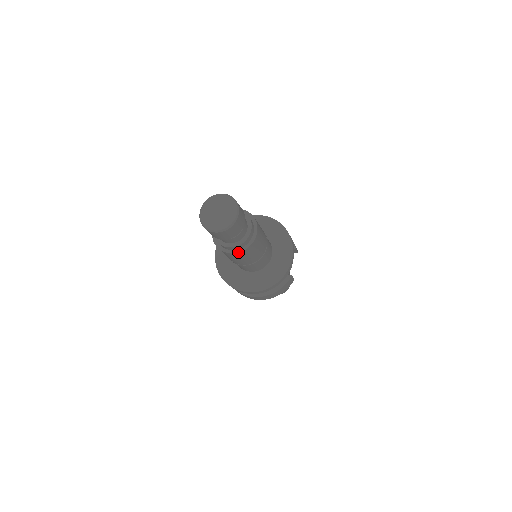
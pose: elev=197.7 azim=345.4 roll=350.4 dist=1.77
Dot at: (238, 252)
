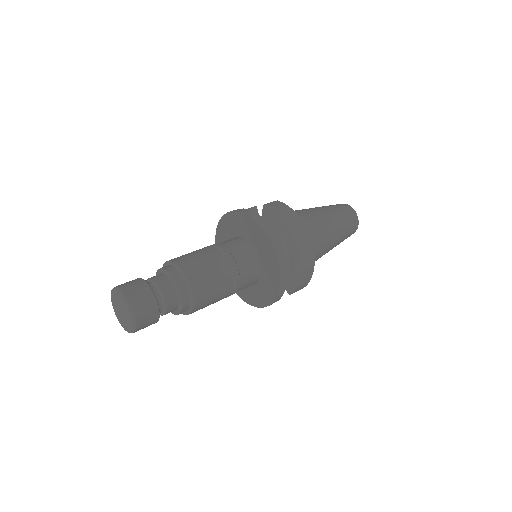
Dot at: occluded
